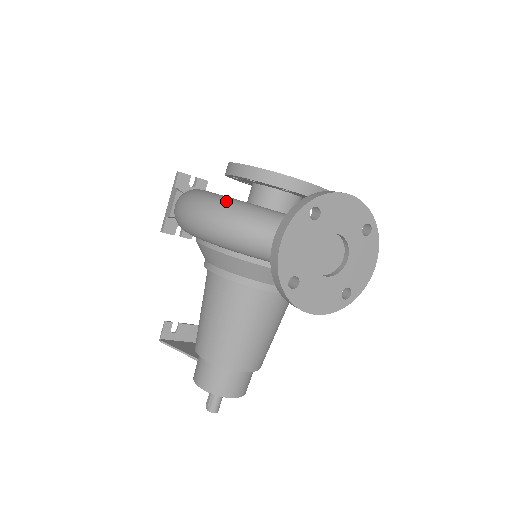
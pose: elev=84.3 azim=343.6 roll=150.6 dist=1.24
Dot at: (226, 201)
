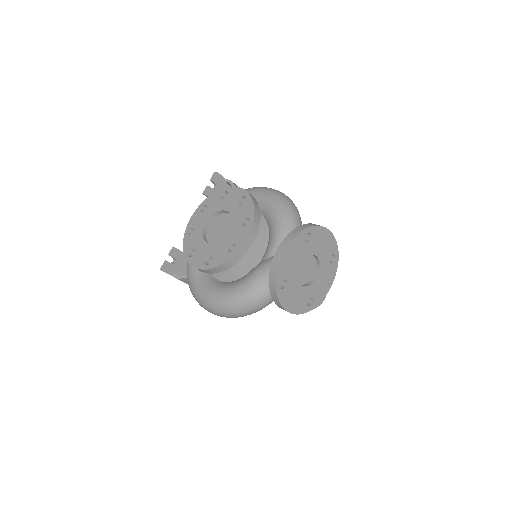
Dot at: (230, 304)
